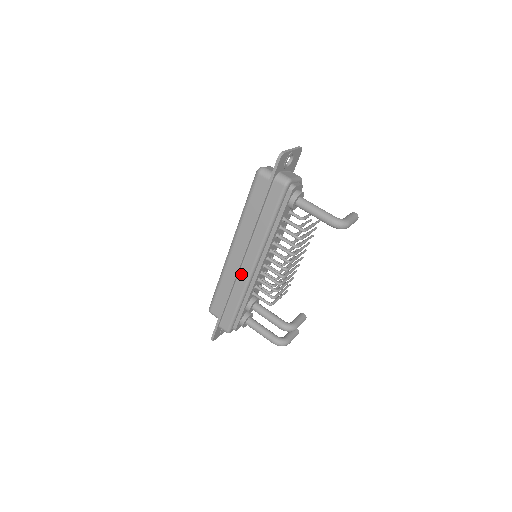
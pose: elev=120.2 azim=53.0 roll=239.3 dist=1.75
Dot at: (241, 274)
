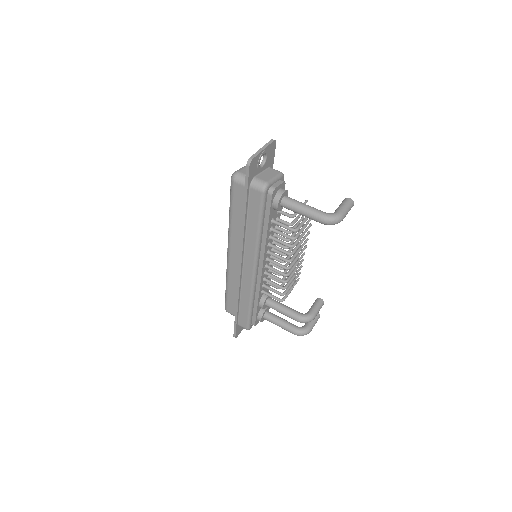
Dot at: (244, 278)
